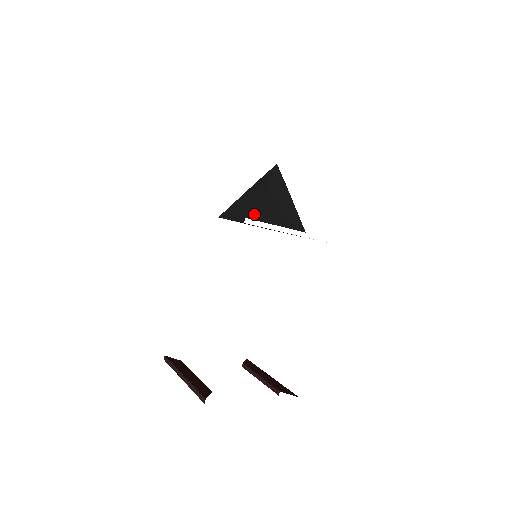
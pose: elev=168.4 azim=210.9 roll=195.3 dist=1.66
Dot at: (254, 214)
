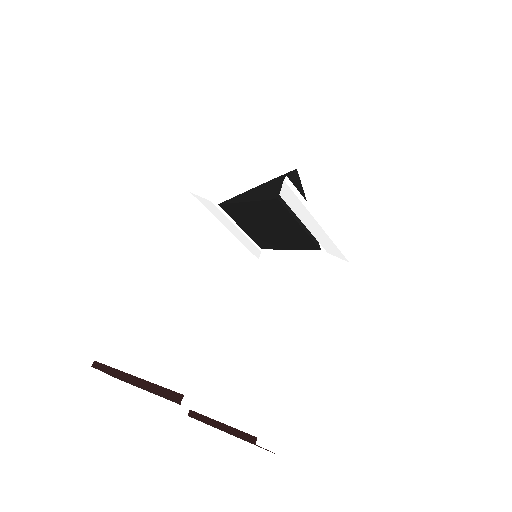
Dot at: (279, 193)
